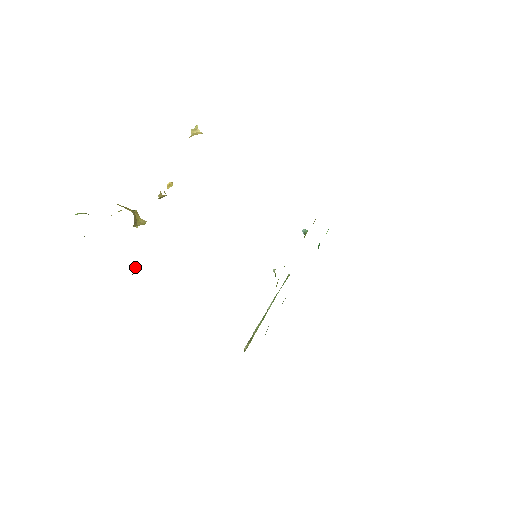
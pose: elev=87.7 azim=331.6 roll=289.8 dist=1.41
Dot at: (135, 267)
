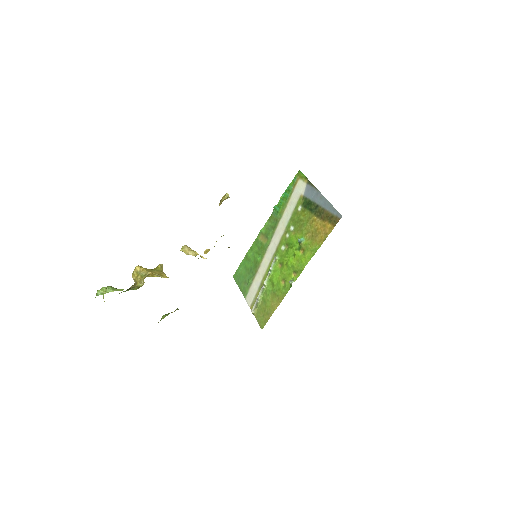
Dot at: occluded
